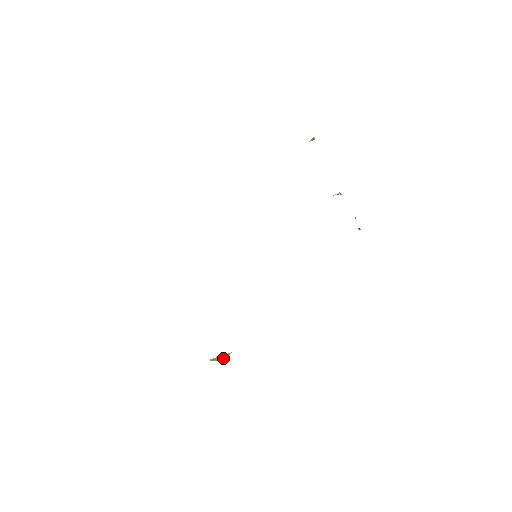
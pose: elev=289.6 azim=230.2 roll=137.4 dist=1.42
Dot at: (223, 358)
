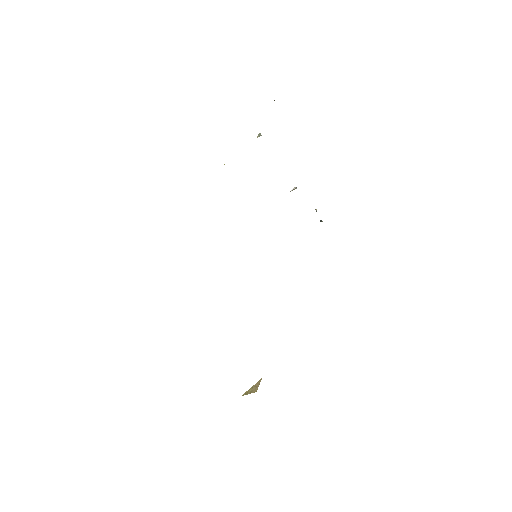
Dot at: (255, 388)
